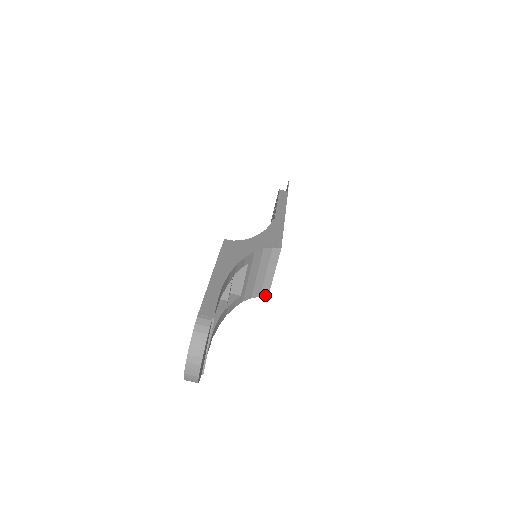
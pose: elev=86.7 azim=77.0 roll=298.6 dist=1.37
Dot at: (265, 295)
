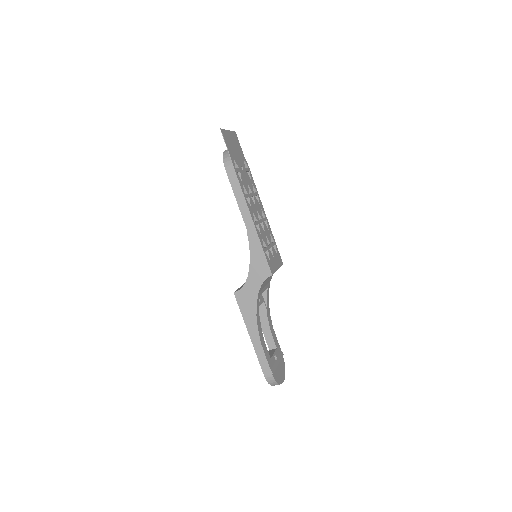
Dot at: occluded
